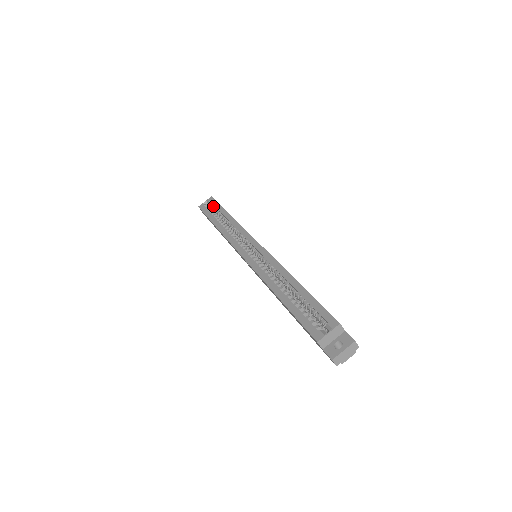
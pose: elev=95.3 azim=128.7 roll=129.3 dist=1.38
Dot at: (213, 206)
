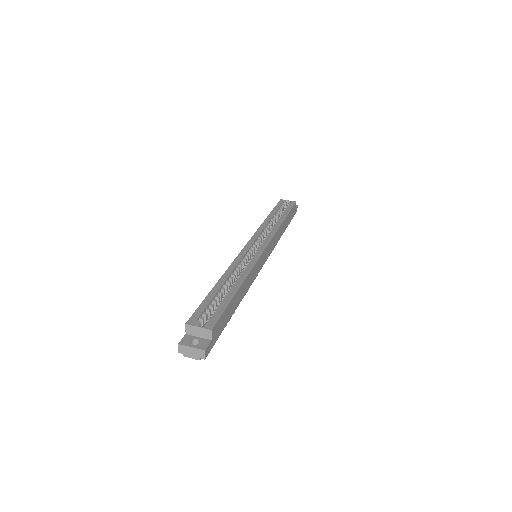
Dot at: (287, 207)
